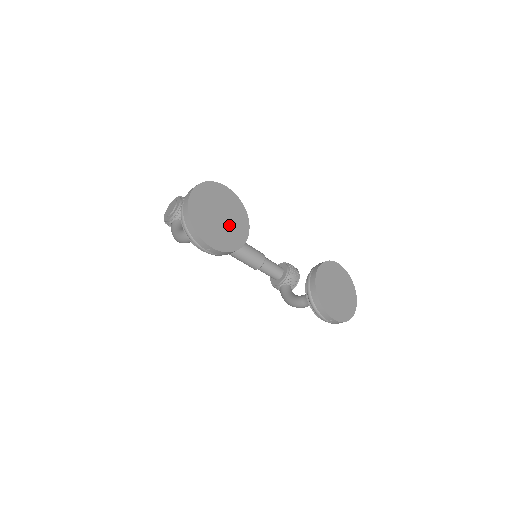
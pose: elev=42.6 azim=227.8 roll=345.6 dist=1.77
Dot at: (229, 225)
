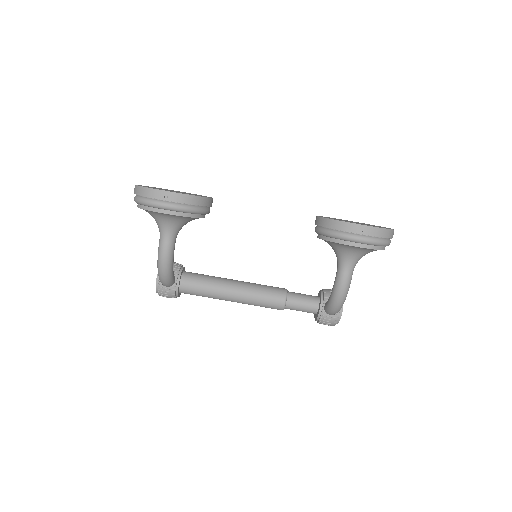
Dot at: occluded
